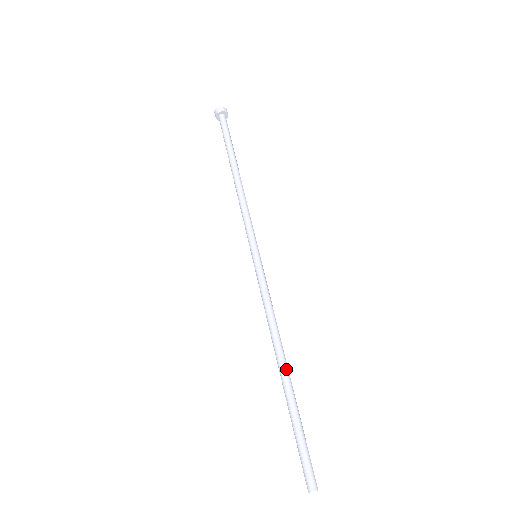
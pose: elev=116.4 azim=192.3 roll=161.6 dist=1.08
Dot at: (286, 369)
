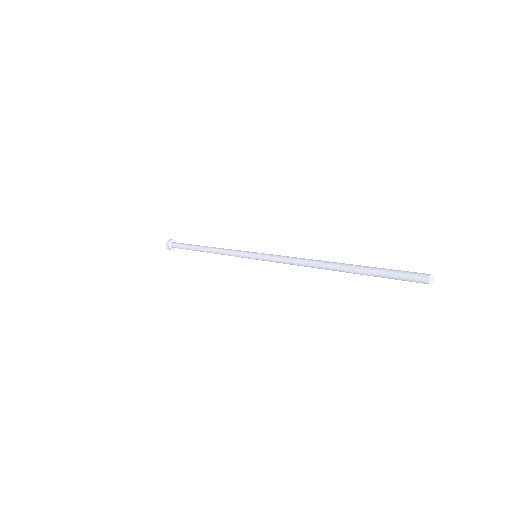
Dot at: (336, 263)
